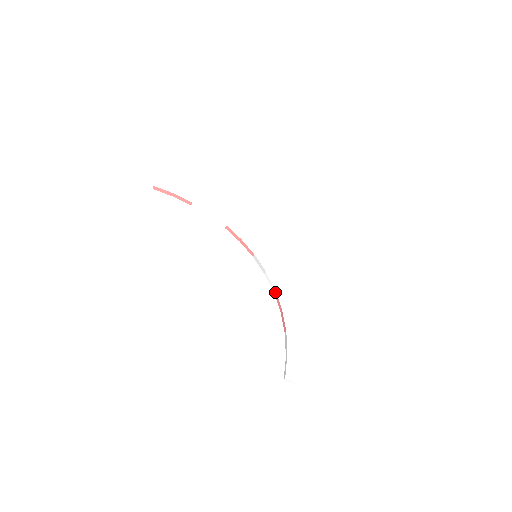
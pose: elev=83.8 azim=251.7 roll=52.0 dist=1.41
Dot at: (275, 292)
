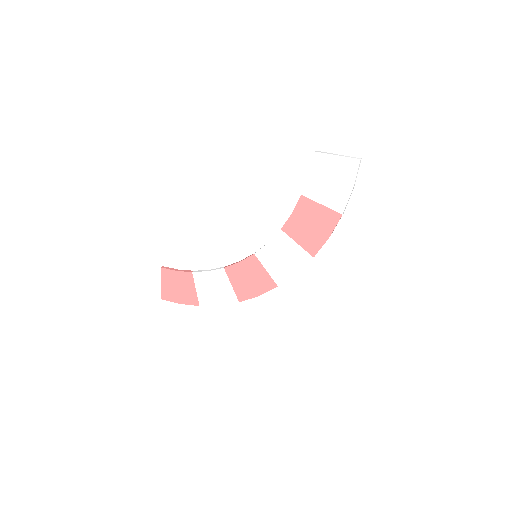
Dot at: (283, 226)
